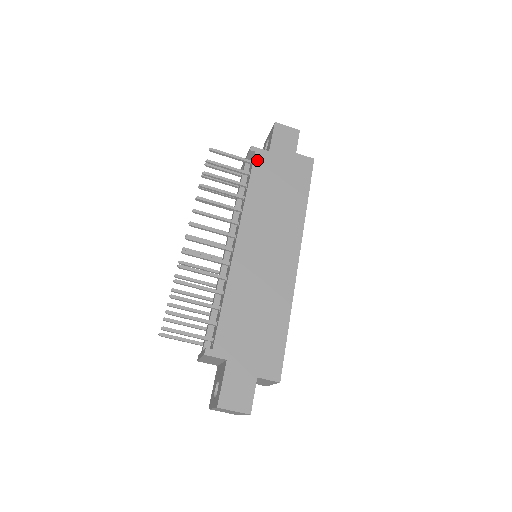
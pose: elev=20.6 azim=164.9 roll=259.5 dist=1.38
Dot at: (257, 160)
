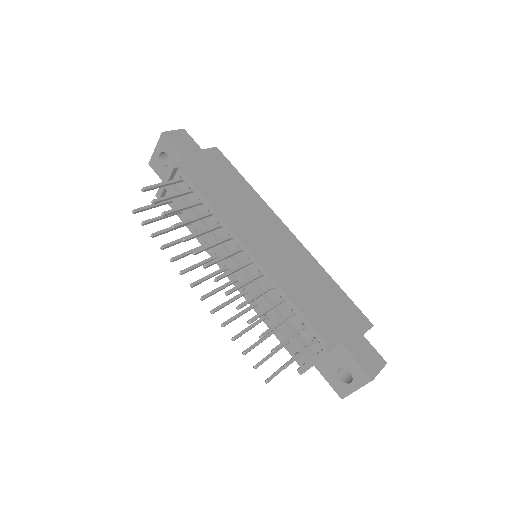
Dot at: (187, 174)
